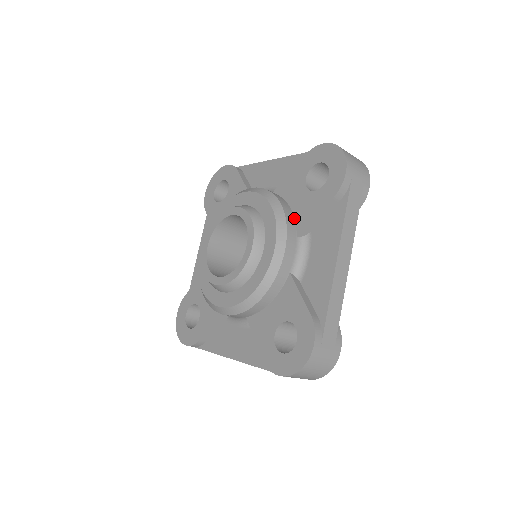
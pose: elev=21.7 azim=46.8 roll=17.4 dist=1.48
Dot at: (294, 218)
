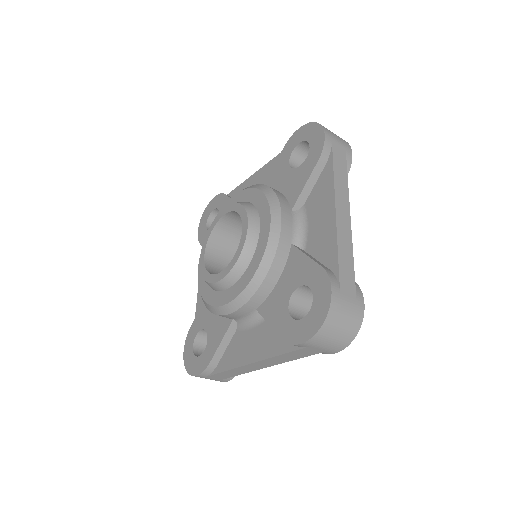
Dot at: (285, 197)
